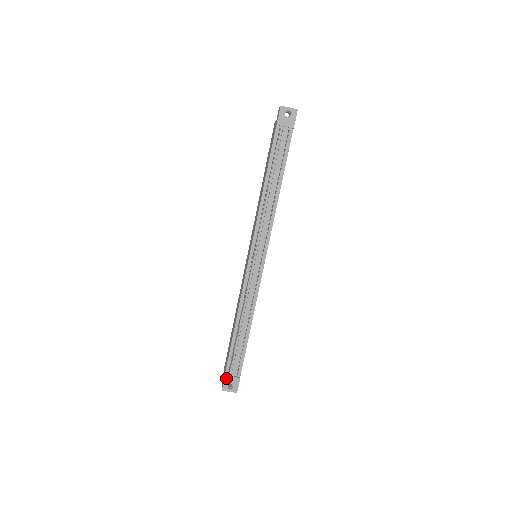
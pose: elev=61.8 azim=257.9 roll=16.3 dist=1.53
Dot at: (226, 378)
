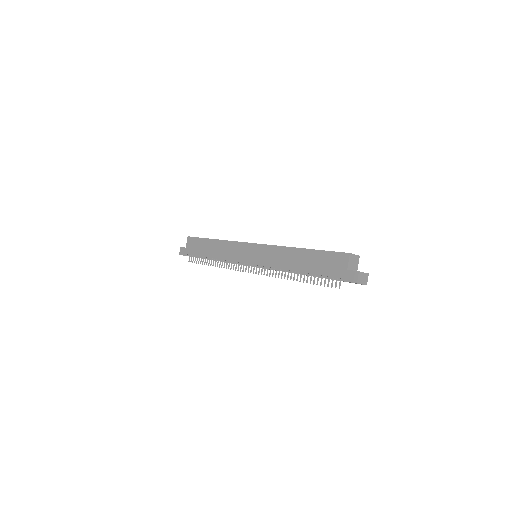
Dot at: occluded
